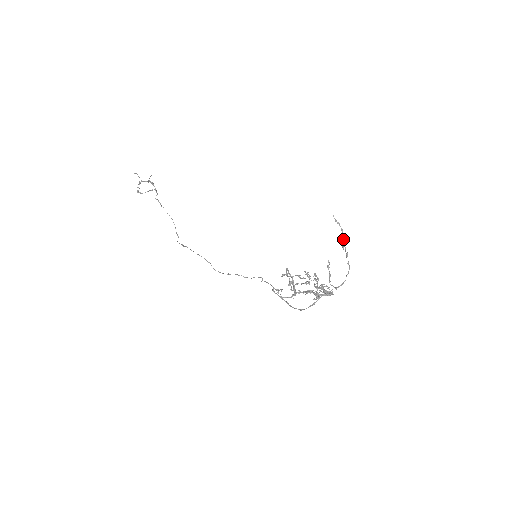
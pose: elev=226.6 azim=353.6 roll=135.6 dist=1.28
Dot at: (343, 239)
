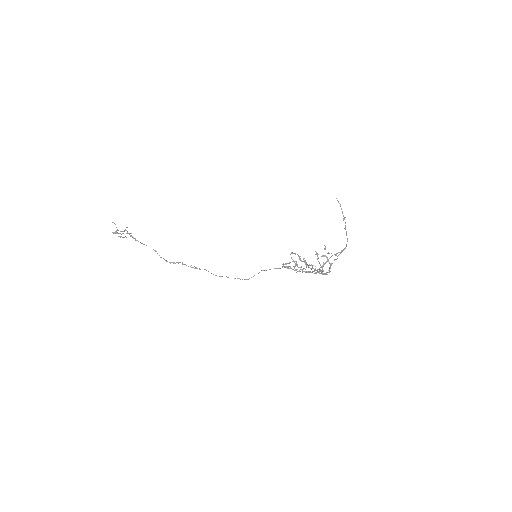
Dot at: (343, 215)
